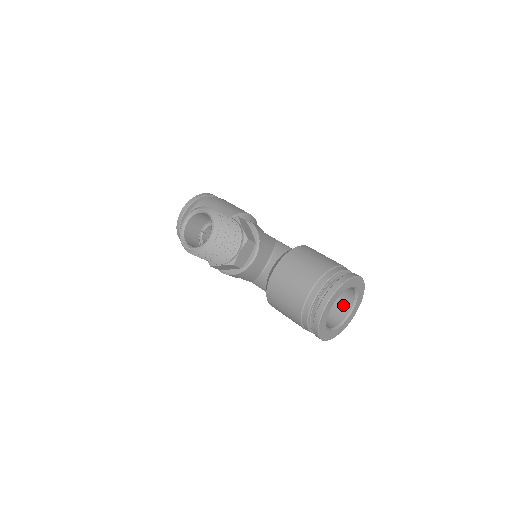
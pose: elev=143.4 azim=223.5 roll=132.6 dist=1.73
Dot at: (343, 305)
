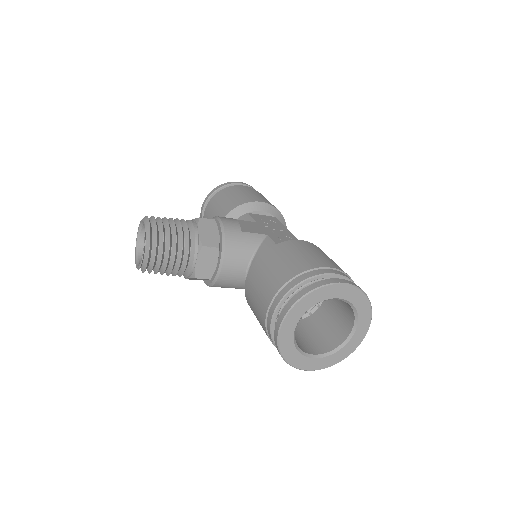
Dot at: (346, 319)
